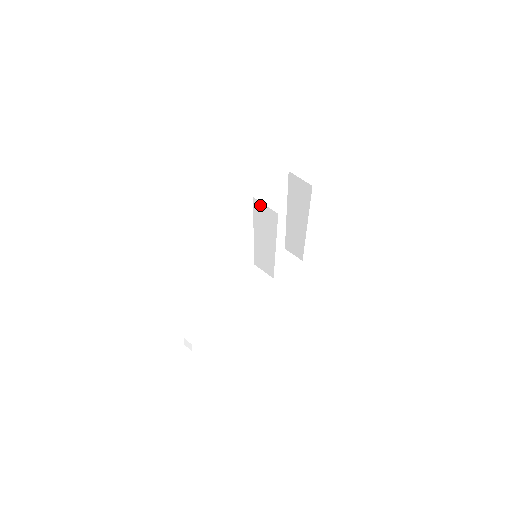
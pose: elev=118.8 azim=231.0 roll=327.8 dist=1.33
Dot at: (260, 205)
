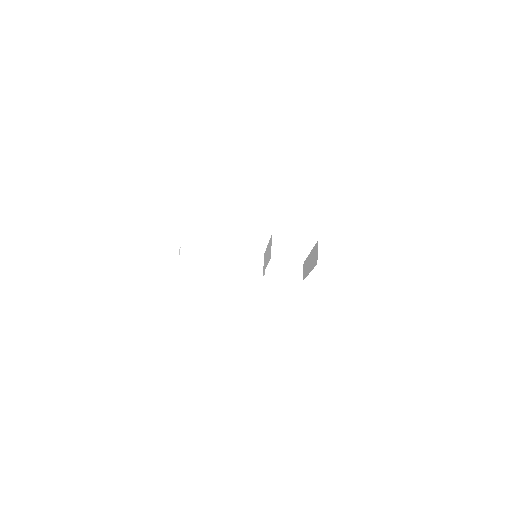
Dot at: occluded
